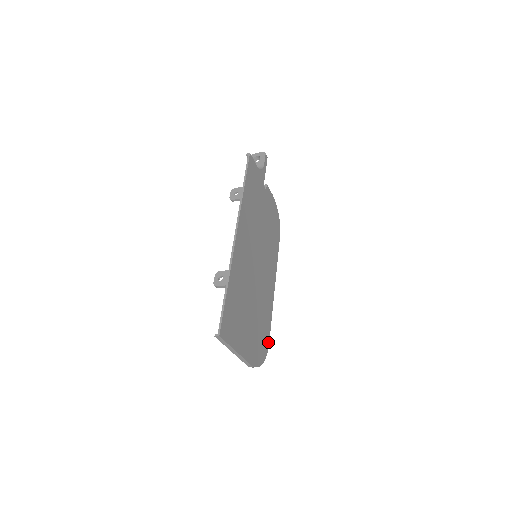
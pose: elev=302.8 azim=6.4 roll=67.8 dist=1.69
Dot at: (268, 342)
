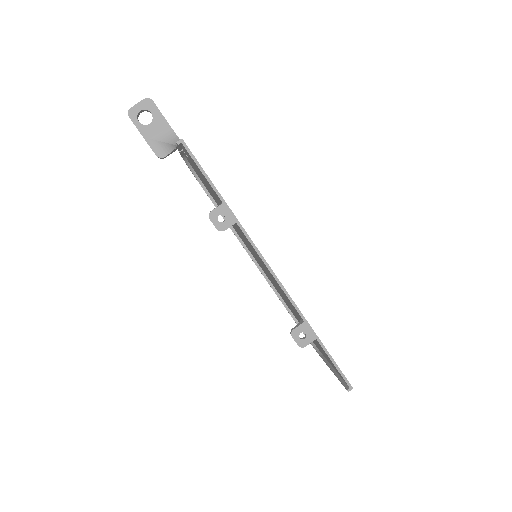
Dot at: occluded
